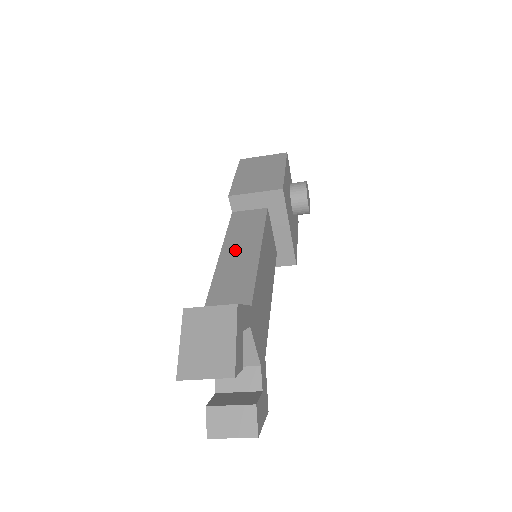
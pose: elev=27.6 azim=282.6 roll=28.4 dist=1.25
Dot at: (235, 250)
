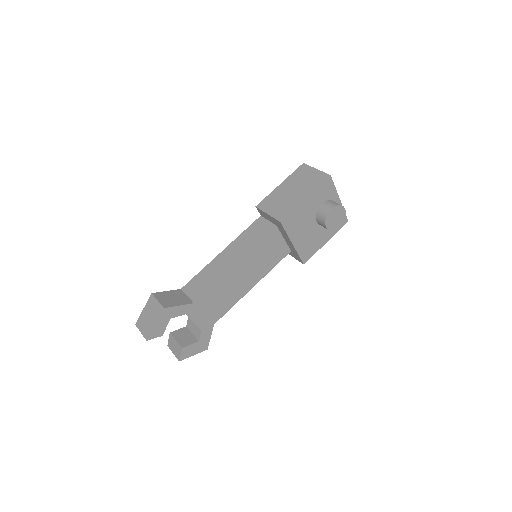
Dot at: (228, 254)
